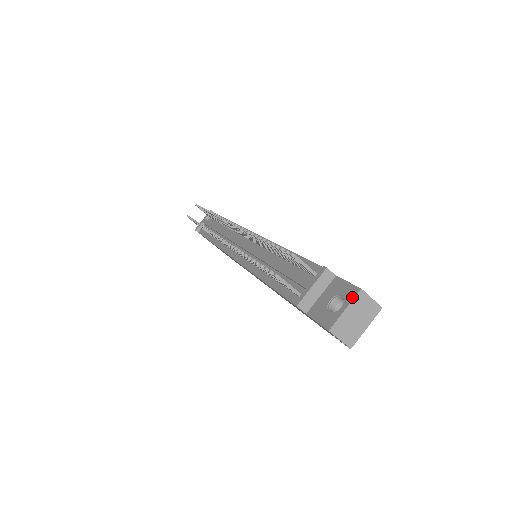
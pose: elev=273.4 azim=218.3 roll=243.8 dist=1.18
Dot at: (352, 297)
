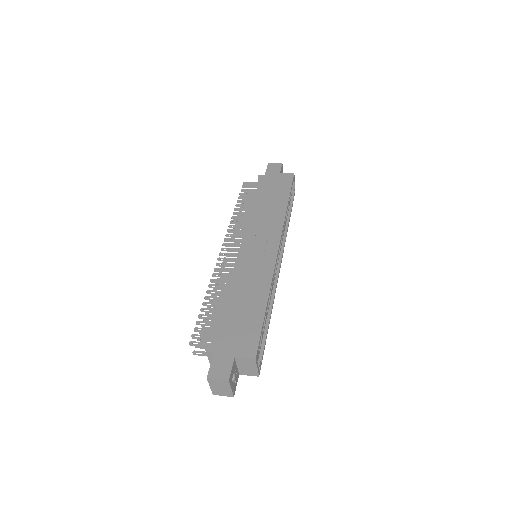
Dot at: (208, 380)
